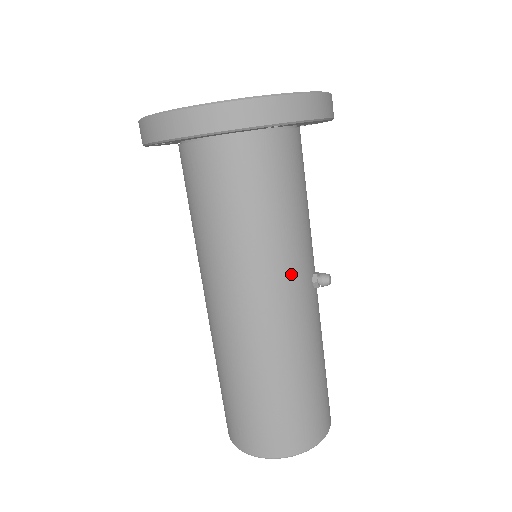
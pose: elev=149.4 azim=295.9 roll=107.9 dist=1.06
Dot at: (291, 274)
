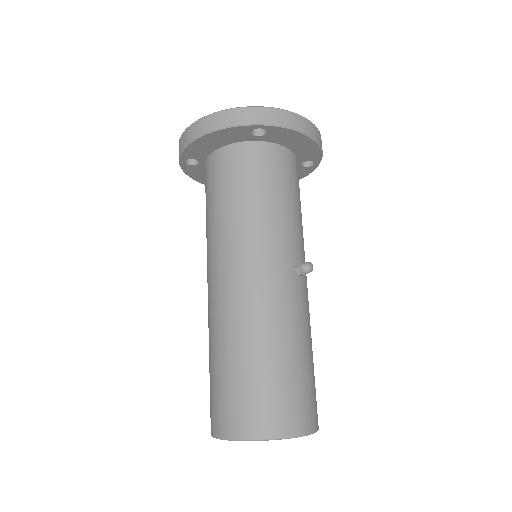
Dot at: (271, 250)
